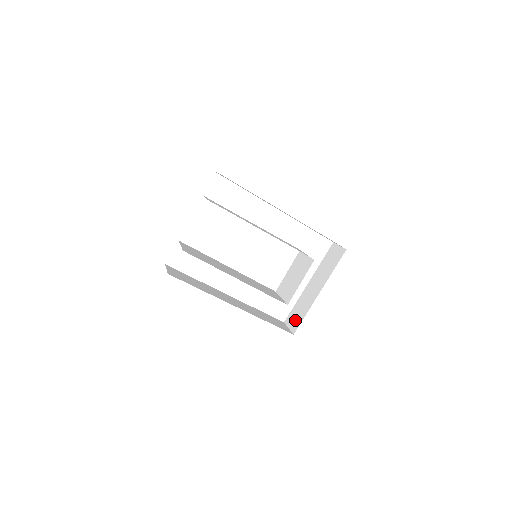
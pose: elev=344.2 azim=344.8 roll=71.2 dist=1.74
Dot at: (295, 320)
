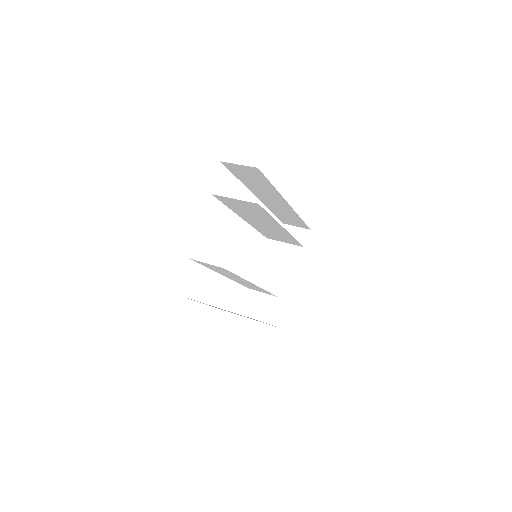
Dot at: (272, 313)
